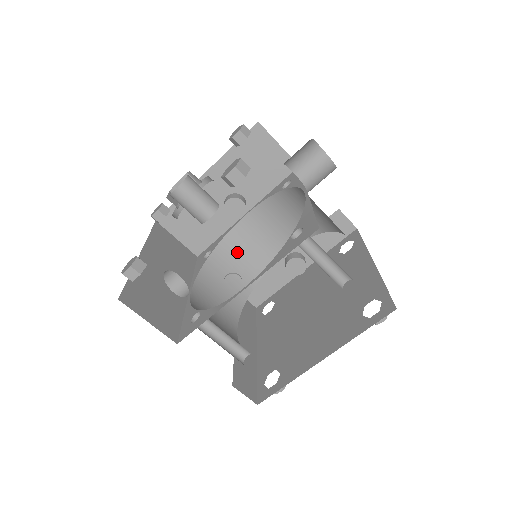
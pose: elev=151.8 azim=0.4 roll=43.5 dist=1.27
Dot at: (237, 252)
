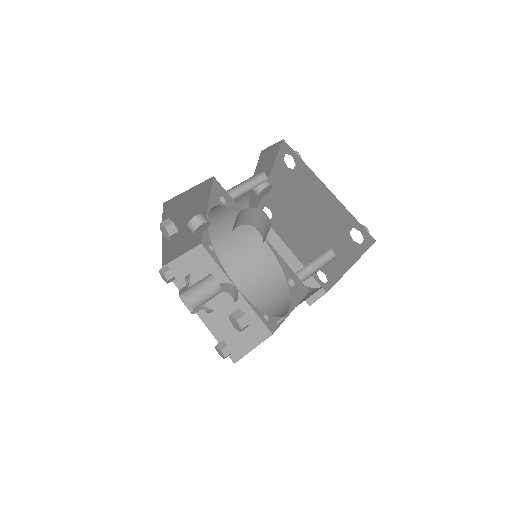
Dot at: (224, 227)
